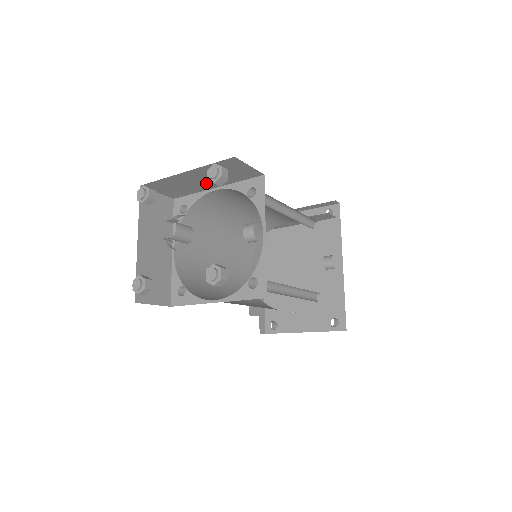
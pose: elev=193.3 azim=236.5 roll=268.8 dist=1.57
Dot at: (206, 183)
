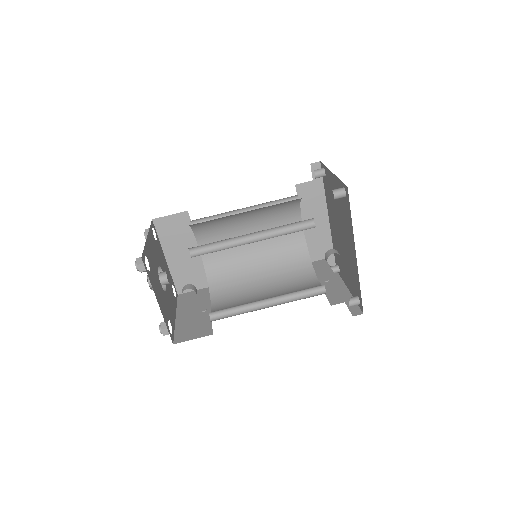
Dot at: occluded
